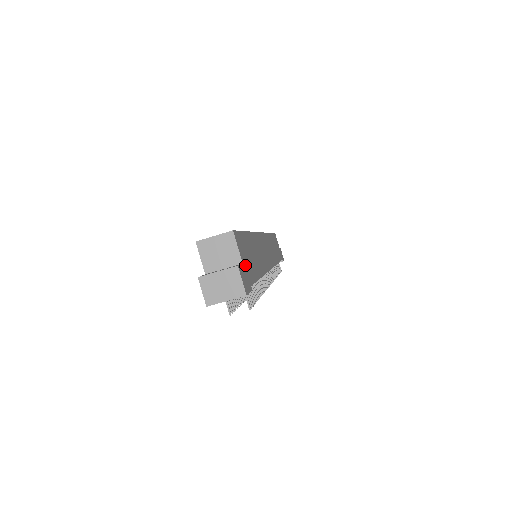
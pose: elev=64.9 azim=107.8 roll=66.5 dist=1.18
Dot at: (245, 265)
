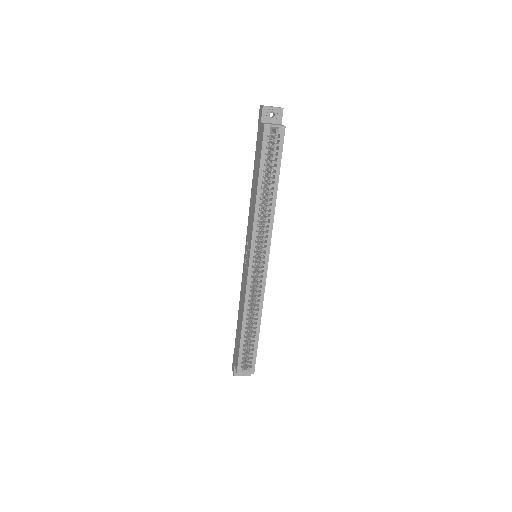
Dot at: occluded
